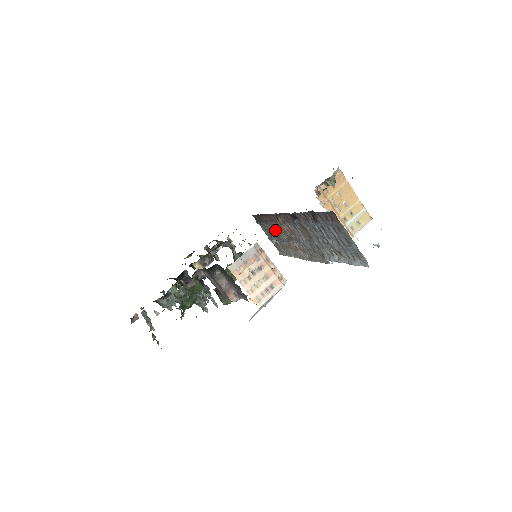
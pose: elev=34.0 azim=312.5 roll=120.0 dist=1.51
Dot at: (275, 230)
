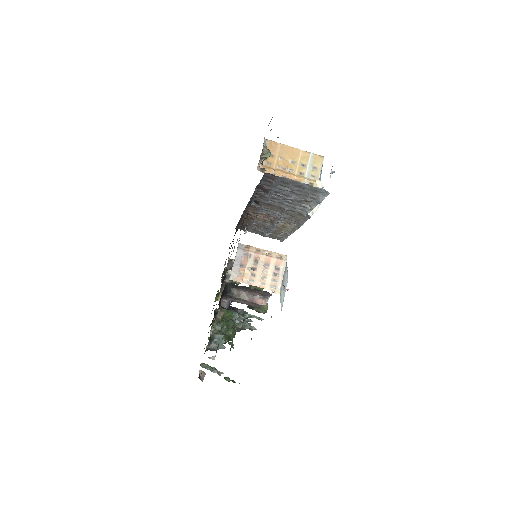
Dot at: (258, 225)
